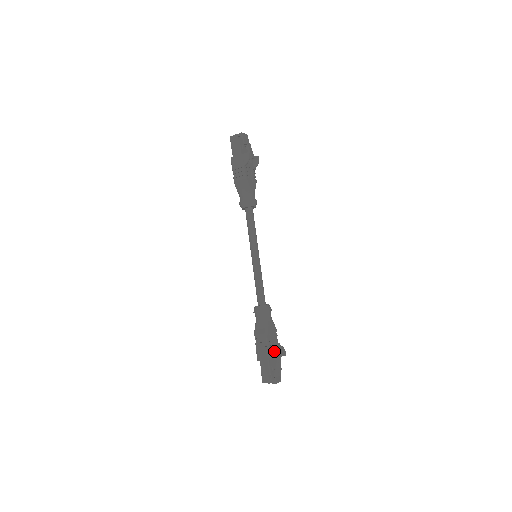
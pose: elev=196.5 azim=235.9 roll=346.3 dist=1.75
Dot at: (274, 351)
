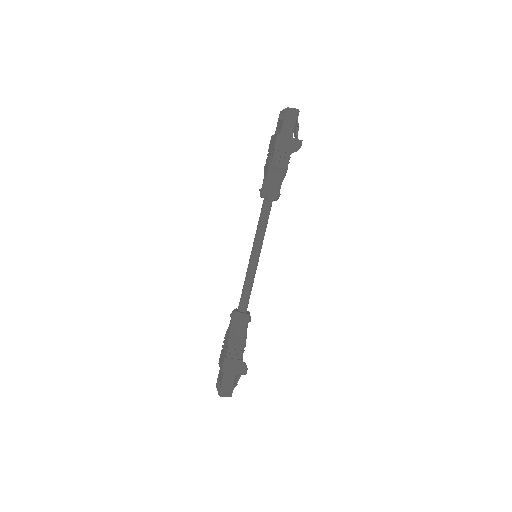
Dot at: occluded
